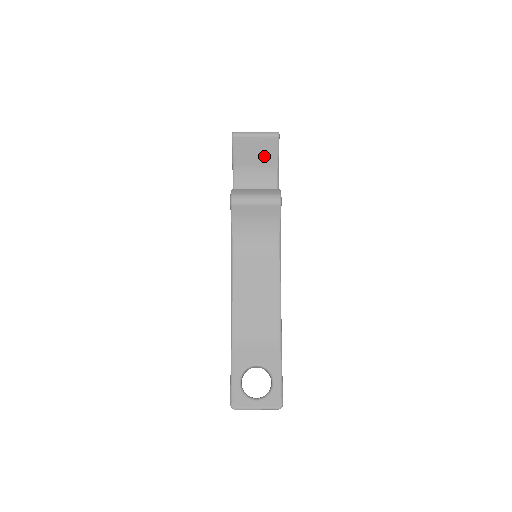
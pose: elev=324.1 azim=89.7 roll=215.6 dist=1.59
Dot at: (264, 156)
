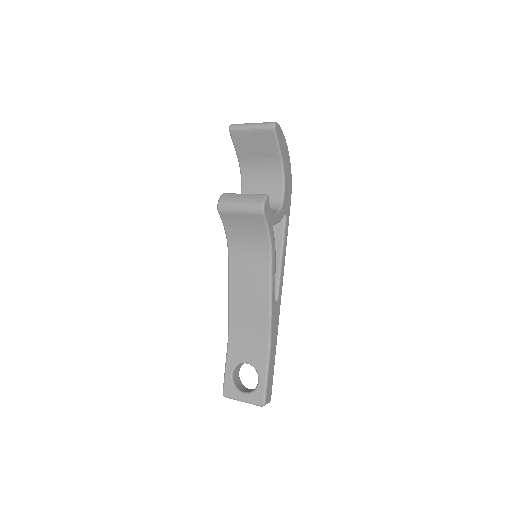
Dot at: (264, 149)
